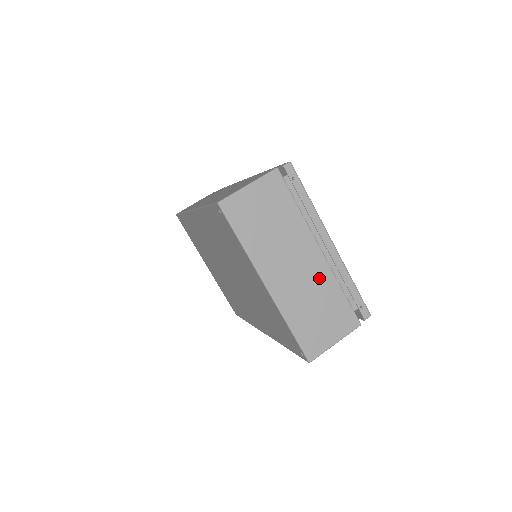
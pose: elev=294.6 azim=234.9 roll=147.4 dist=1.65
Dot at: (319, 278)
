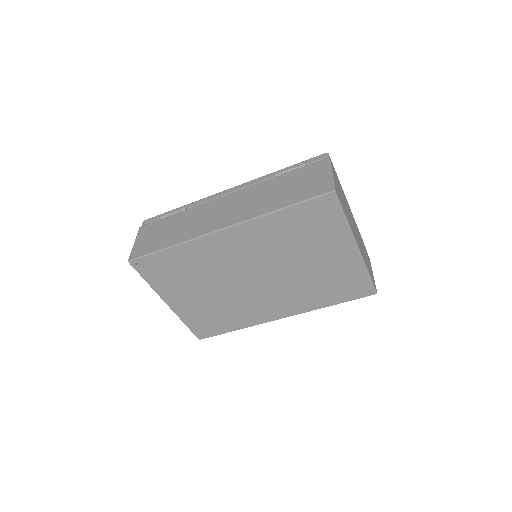
Dot at: (358, 233)
